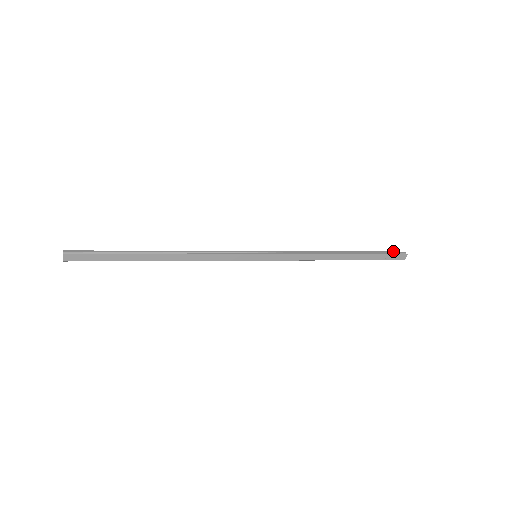
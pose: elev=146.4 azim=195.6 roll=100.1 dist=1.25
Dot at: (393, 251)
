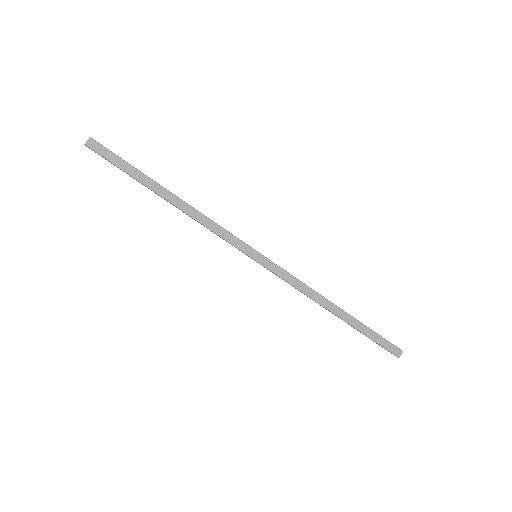
Dot at: occluded
